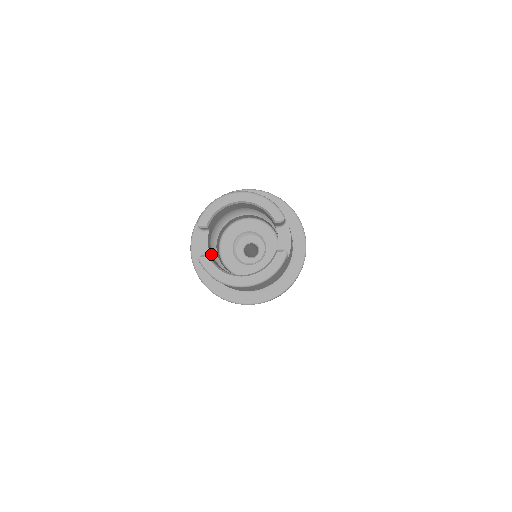
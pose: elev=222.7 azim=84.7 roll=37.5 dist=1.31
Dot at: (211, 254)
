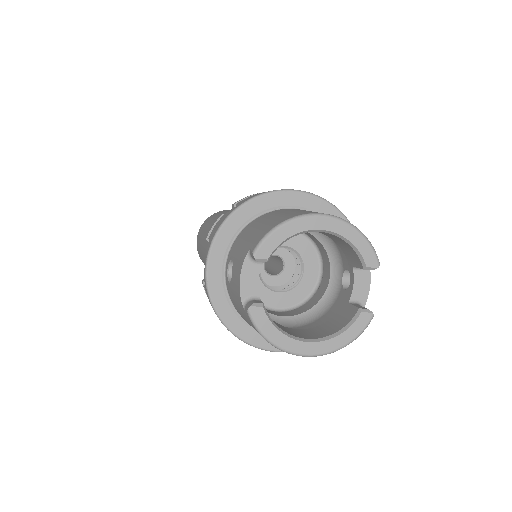
Dot at: (257, 295)
